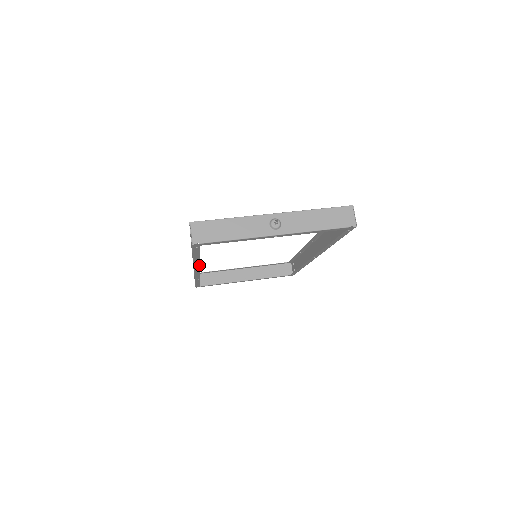
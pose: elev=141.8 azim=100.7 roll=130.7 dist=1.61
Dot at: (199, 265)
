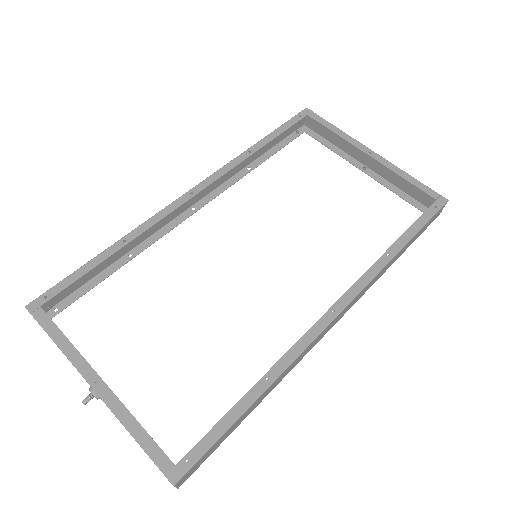
Dot at: (159, 237)
